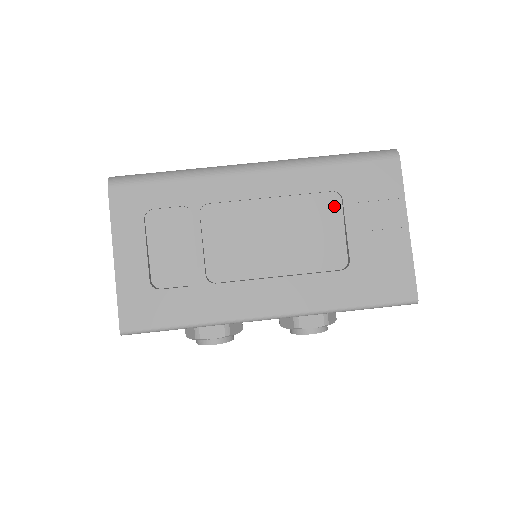
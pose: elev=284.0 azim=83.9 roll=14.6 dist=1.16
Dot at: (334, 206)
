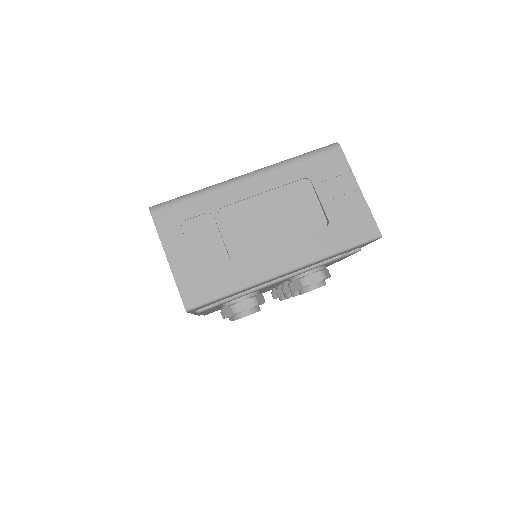
Dot at: (307, 188)
